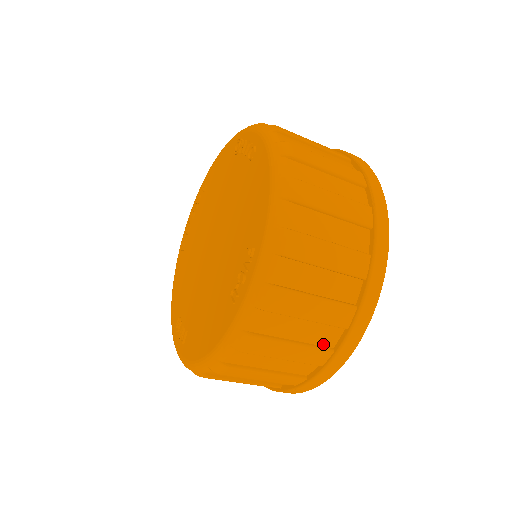
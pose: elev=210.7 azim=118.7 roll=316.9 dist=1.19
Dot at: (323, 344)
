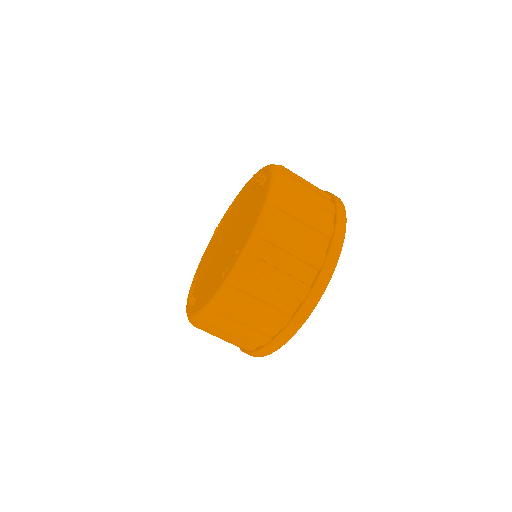
Dot at: occluded
